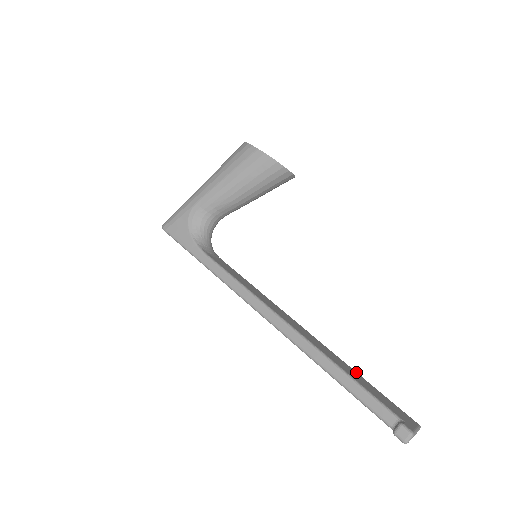
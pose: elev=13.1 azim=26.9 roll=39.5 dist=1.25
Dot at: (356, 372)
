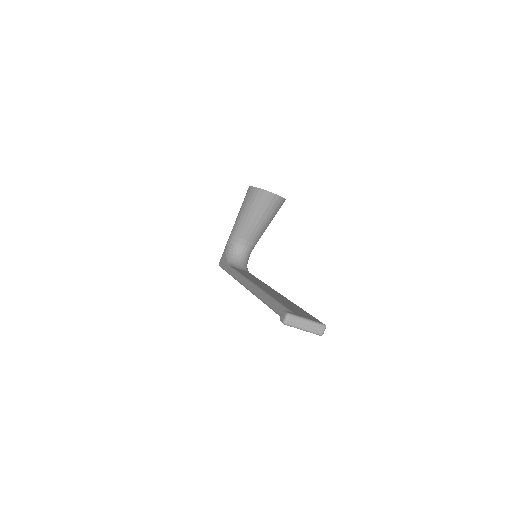
Dot at: (297, 306)
